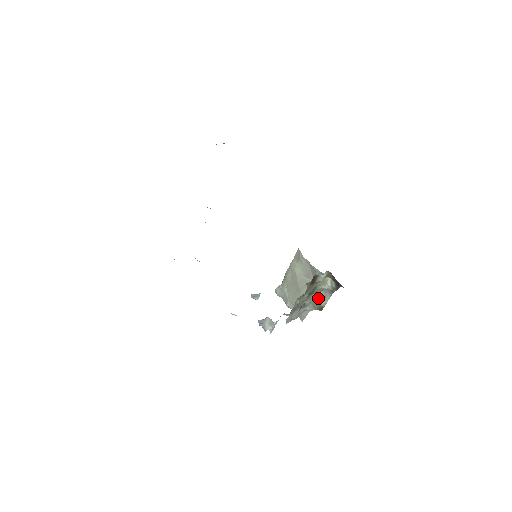
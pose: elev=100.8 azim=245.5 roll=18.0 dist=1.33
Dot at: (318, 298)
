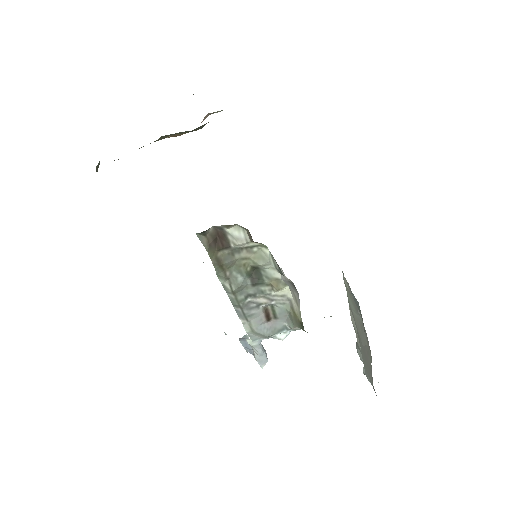
Dot at: (291, 304)
